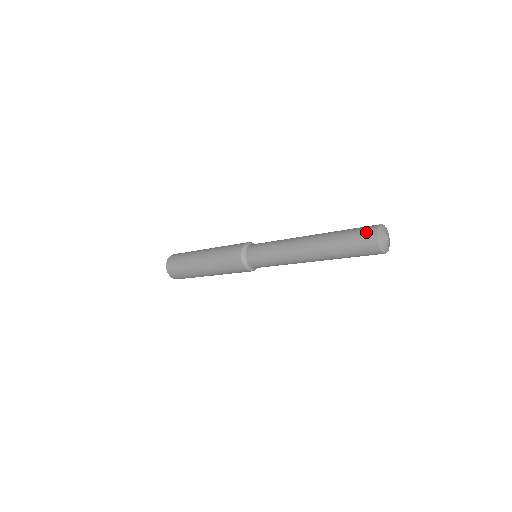
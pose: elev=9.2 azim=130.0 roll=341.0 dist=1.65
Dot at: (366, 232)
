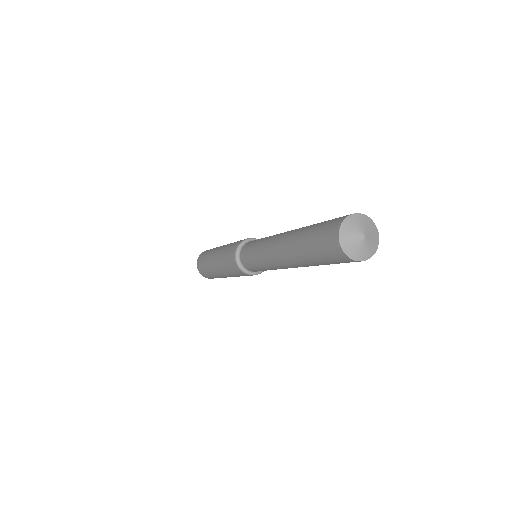
Dot at: (337, 218)
